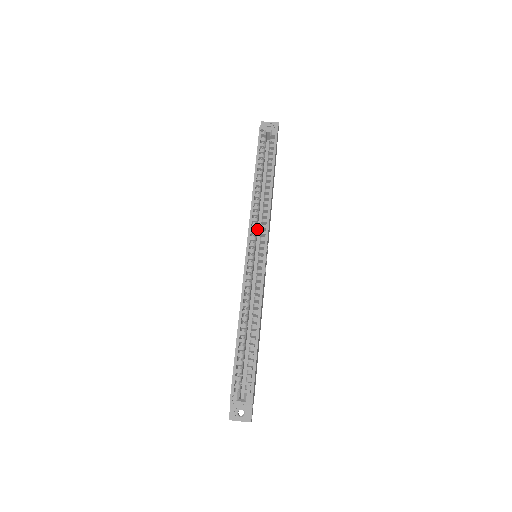
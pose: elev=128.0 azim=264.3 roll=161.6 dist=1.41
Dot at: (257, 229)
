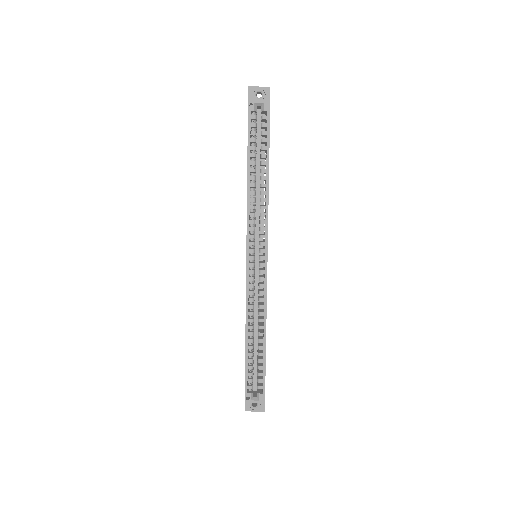
Dot at: occluded
